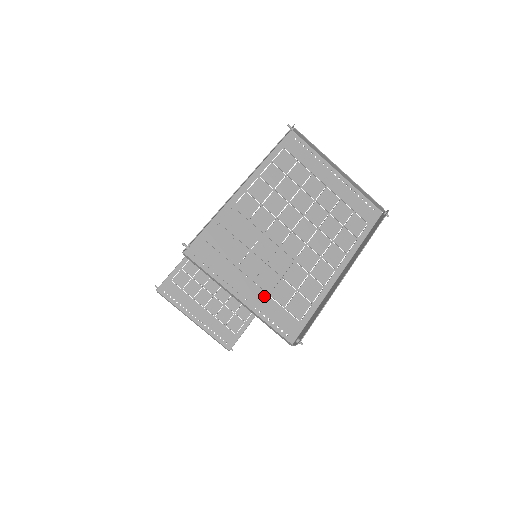
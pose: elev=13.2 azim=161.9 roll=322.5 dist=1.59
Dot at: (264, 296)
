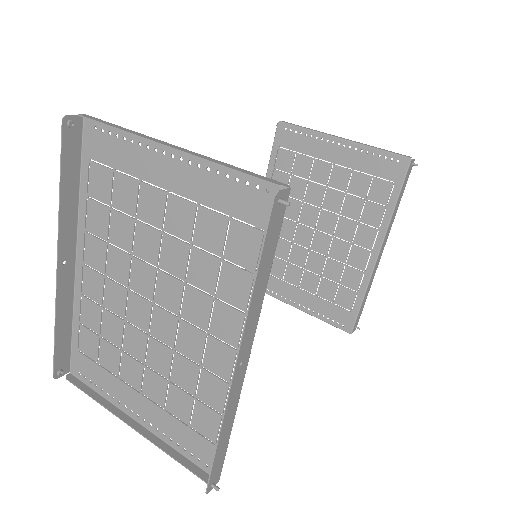
Dot at: (160, 412)
